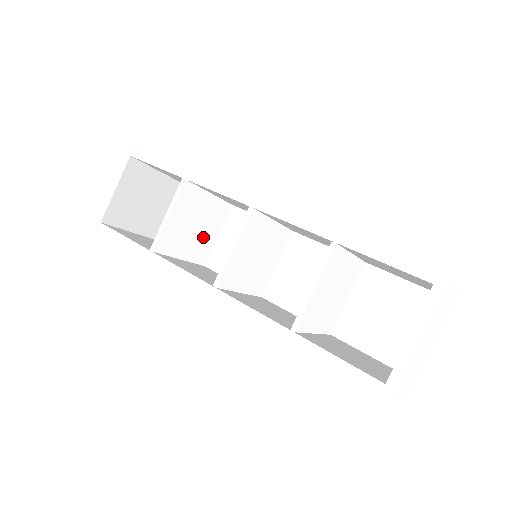
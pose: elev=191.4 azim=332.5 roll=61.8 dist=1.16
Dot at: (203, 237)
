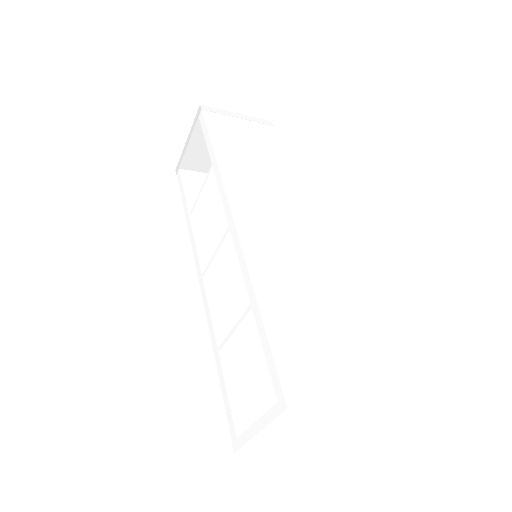
Dot at: occluded
